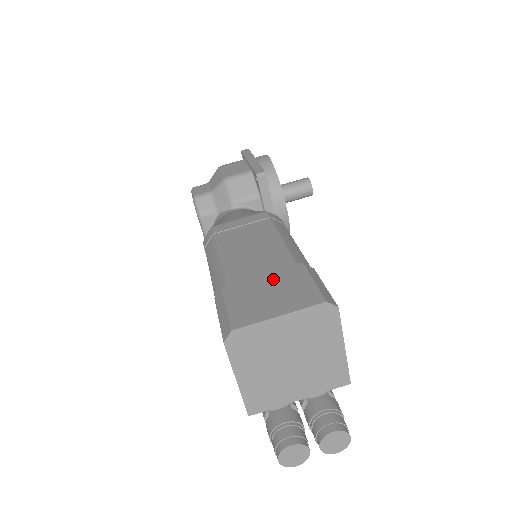
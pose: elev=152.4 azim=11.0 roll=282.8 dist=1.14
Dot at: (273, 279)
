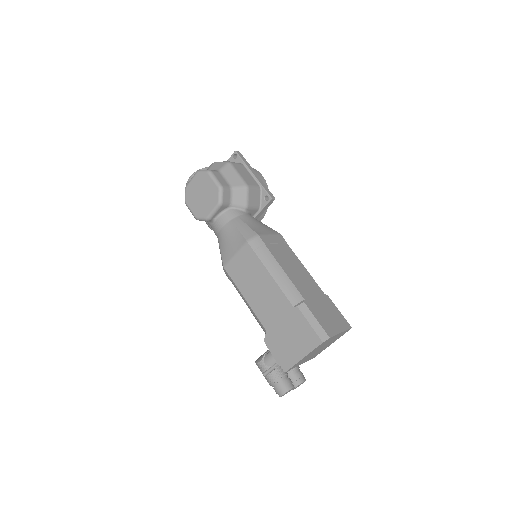
Dot at: (323, 304)
